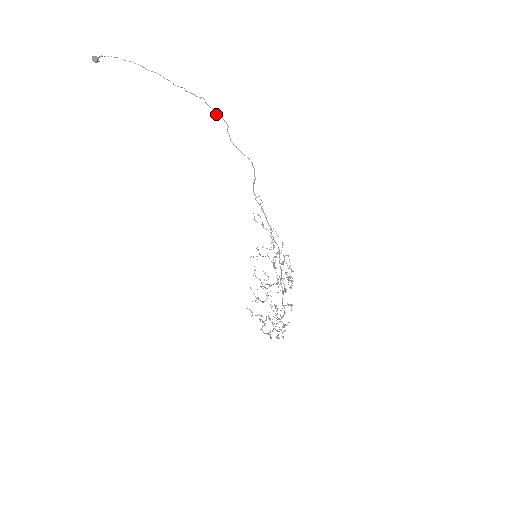
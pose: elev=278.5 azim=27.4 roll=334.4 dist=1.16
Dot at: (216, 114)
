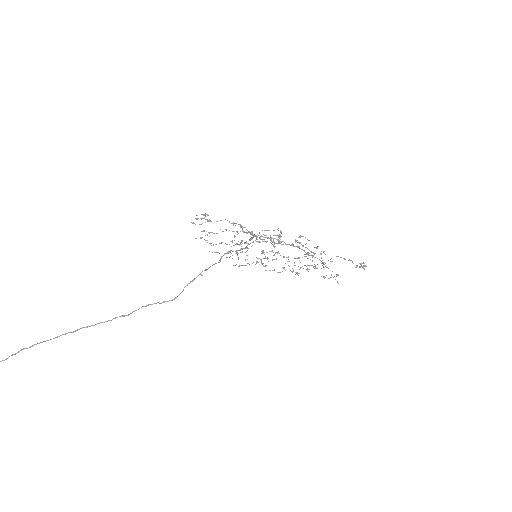
Dot at: (220, 261)
